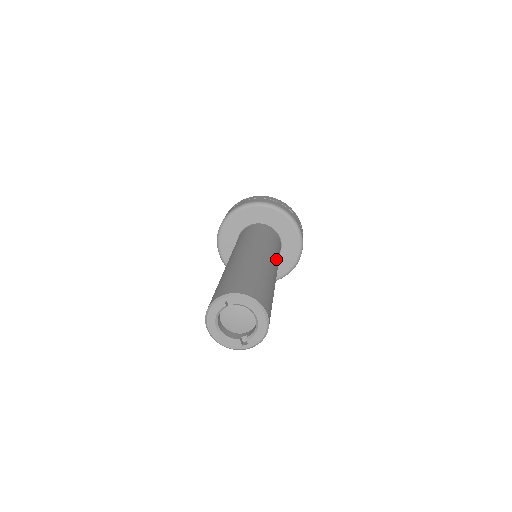
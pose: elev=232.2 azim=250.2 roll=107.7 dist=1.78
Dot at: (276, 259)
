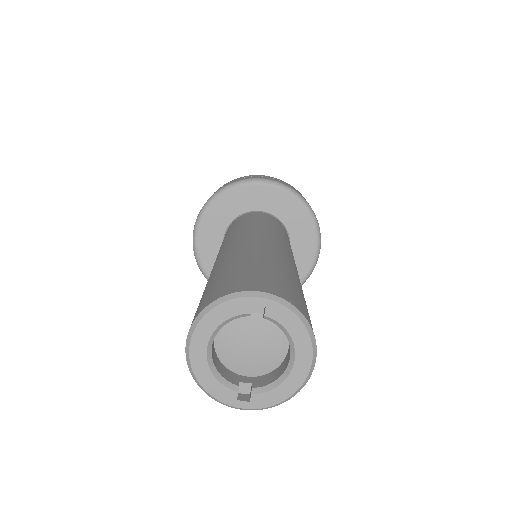
Dot at: occluded
